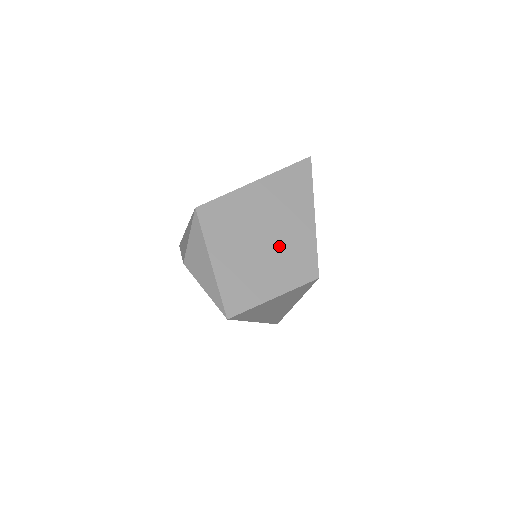
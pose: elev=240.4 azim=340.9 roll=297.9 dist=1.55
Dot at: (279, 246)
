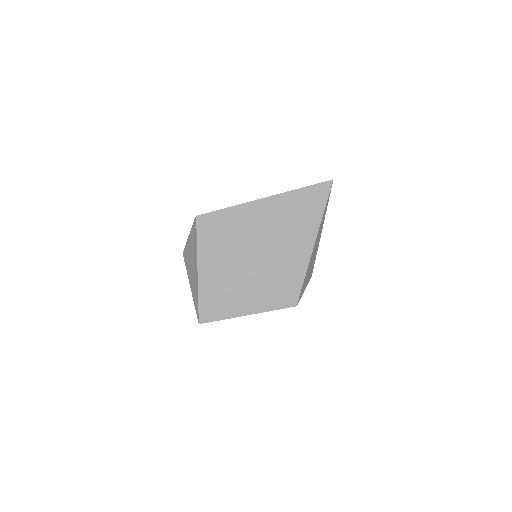
Dot at: (267, 268)
